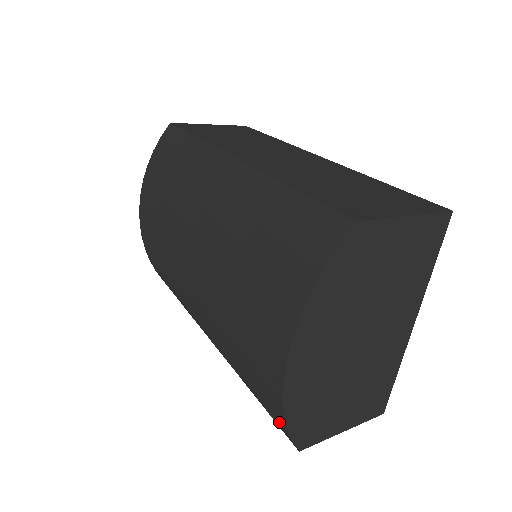
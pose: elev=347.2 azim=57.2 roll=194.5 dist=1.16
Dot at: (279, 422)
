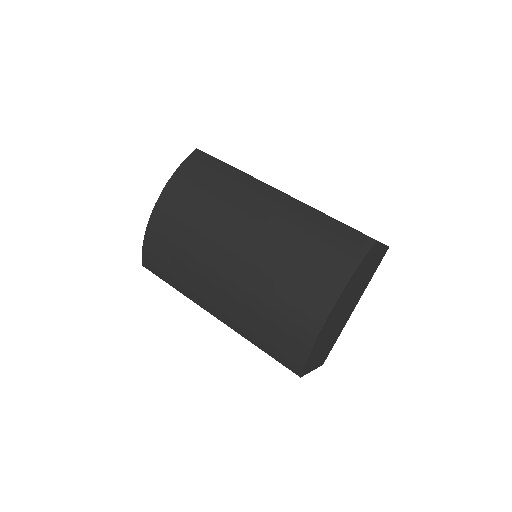
Dot at: (298, 356)
